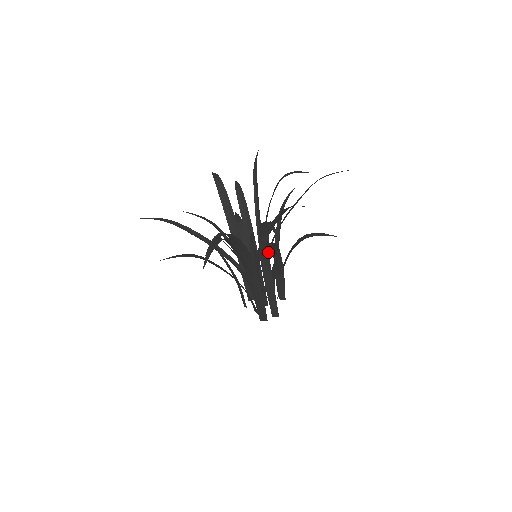
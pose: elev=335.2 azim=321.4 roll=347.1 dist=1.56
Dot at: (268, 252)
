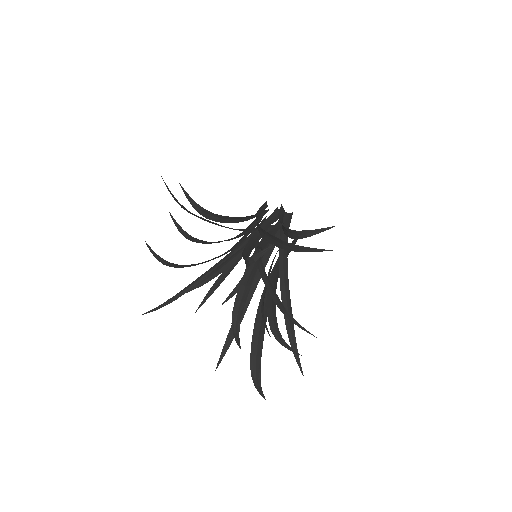
Dot at: (276, 284)
